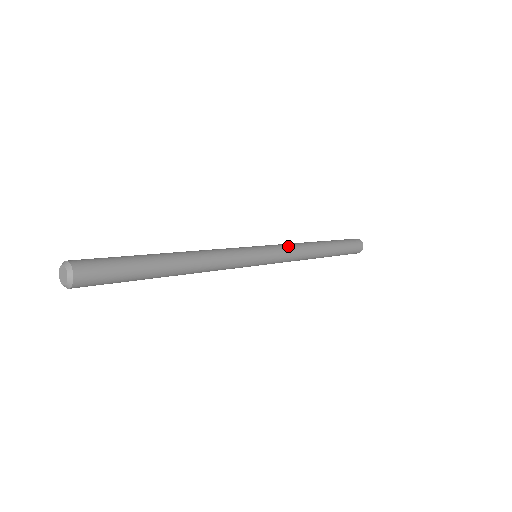
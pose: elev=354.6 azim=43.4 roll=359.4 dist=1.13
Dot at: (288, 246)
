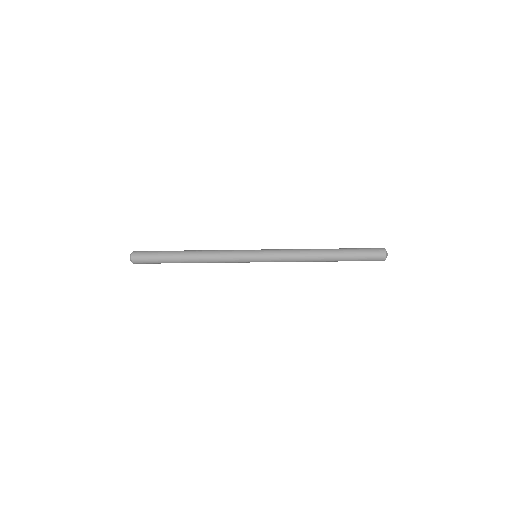
Dot at: (284, 252)
